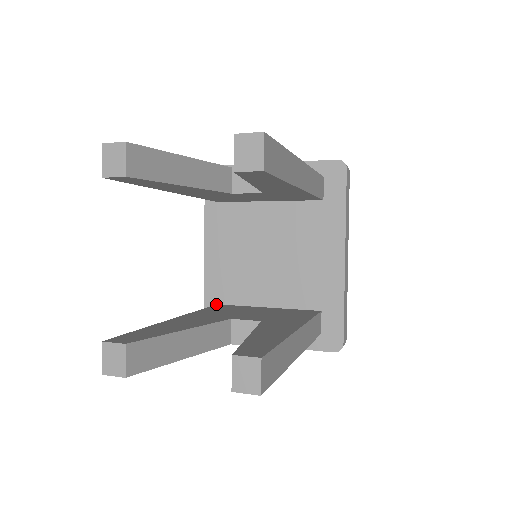
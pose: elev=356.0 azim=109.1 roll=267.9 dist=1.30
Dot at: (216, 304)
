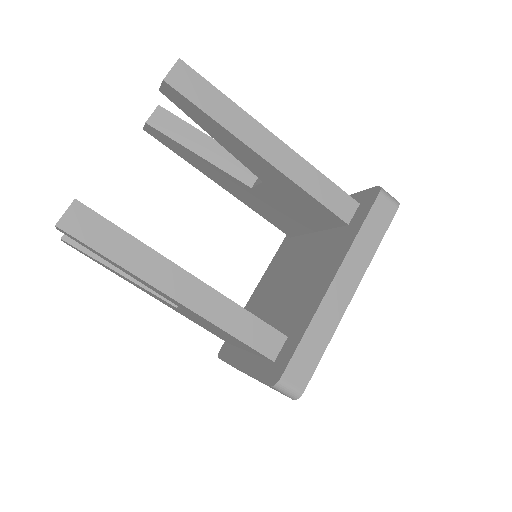
Dot at: occluded
